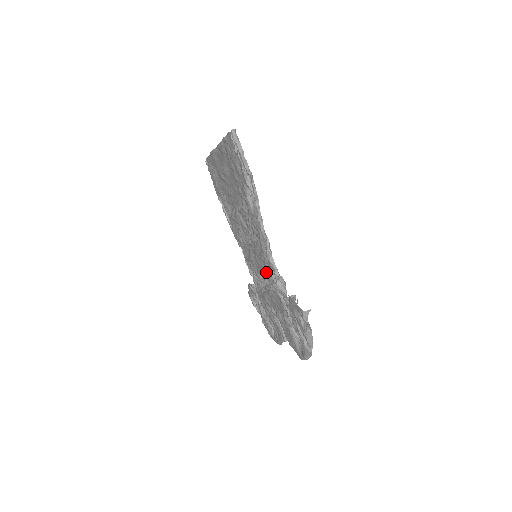
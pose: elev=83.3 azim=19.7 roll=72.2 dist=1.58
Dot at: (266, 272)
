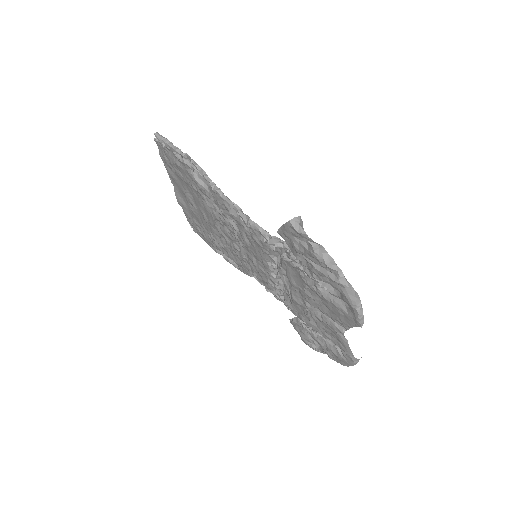
Dot at: (264, 253)
